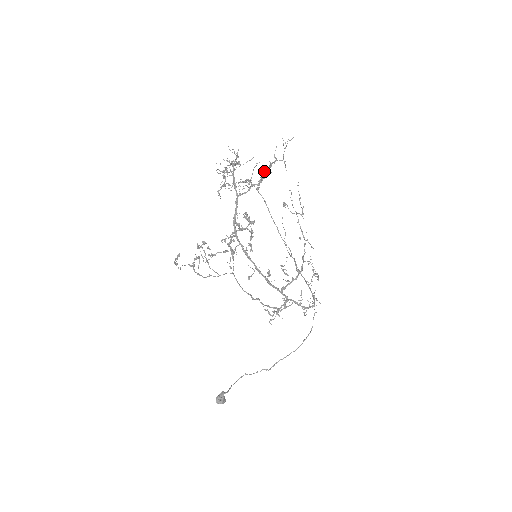
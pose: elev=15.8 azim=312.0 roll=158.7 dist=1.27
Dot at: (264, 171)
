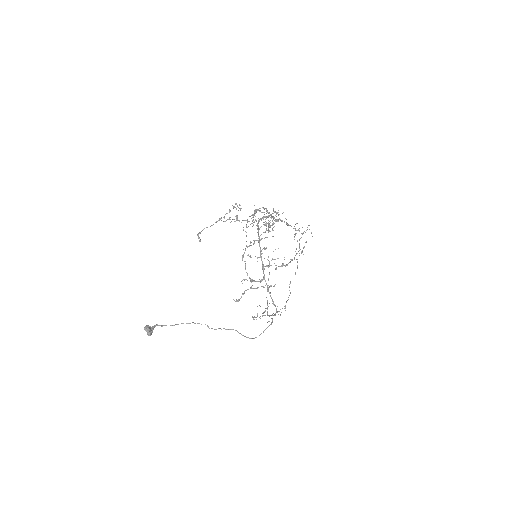
Dot at: (290, 225)
